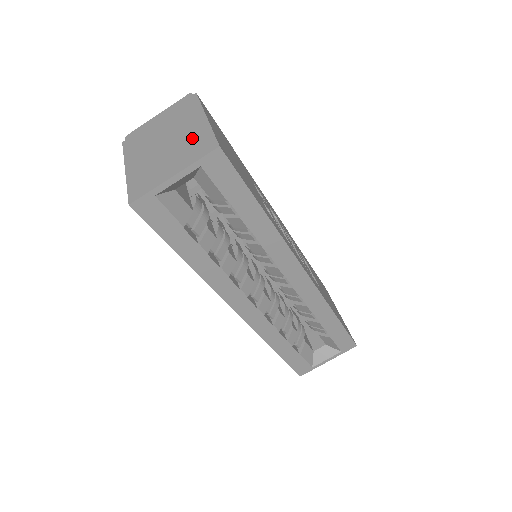
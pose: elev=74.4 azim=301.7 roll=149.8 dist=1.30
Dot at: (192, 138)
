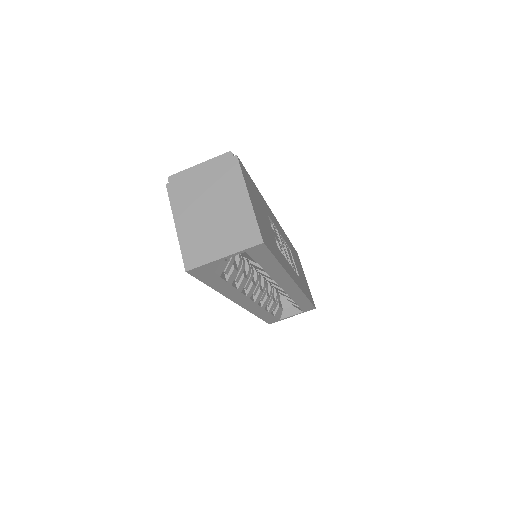
Dot at: (238, 219)
